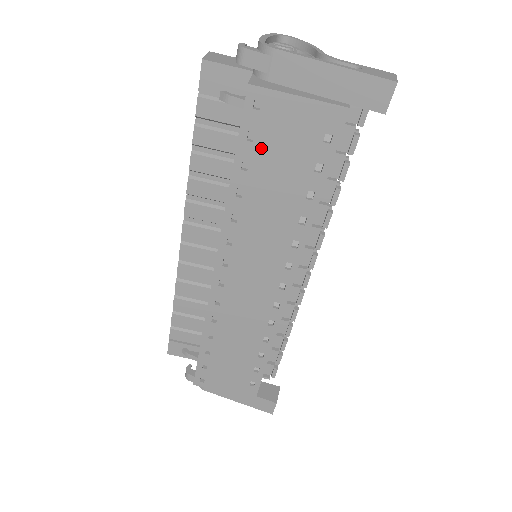
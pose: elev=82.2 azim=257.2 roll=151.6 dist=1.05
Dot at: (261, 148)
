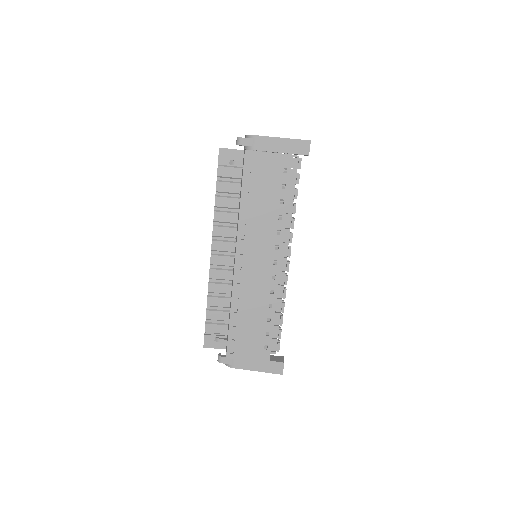
Dot at: (254, 180)
